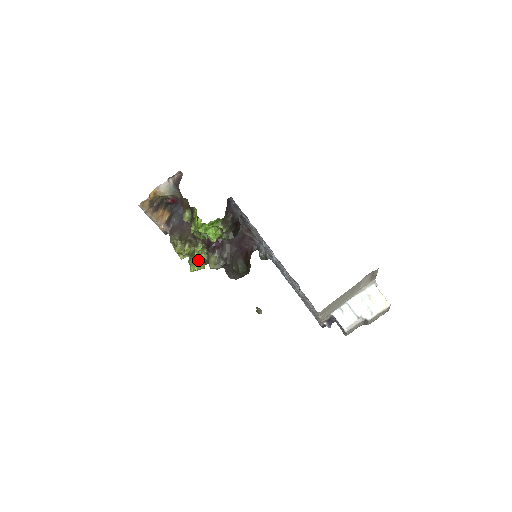
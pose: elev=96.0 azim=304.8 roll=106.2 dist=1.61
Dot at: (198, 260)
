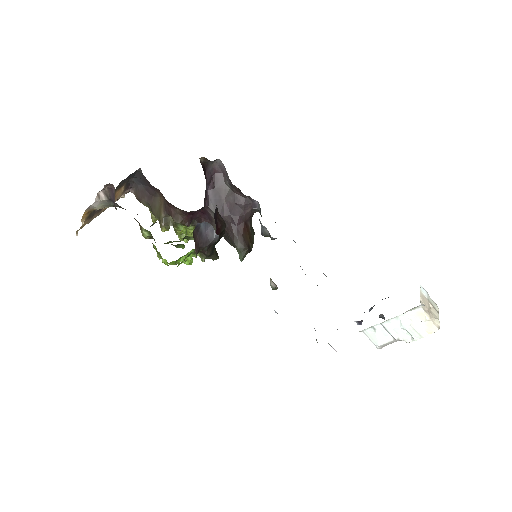
Dot at: occluded
